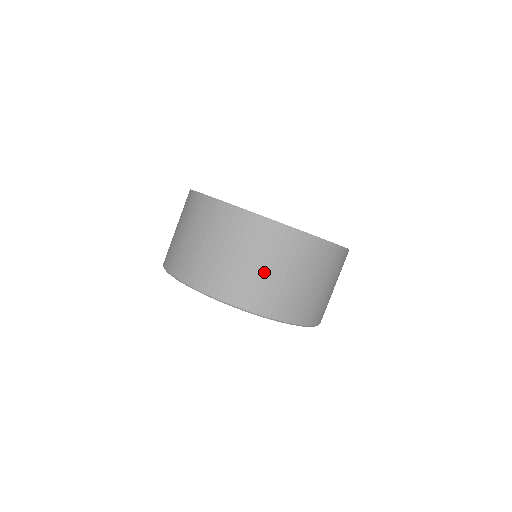
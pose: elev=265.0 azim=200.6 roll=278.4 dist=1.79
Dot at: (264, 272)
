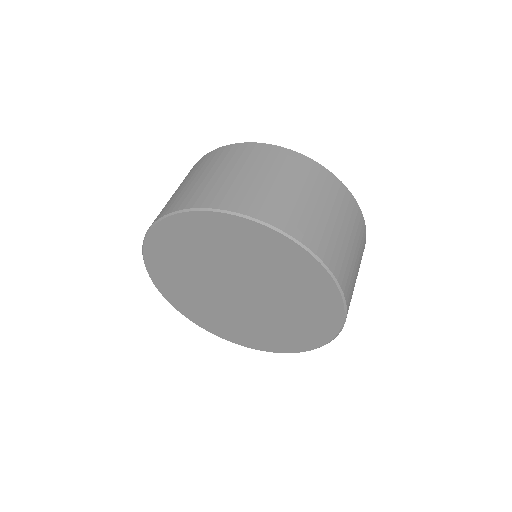
Dot at: (187, 184)
